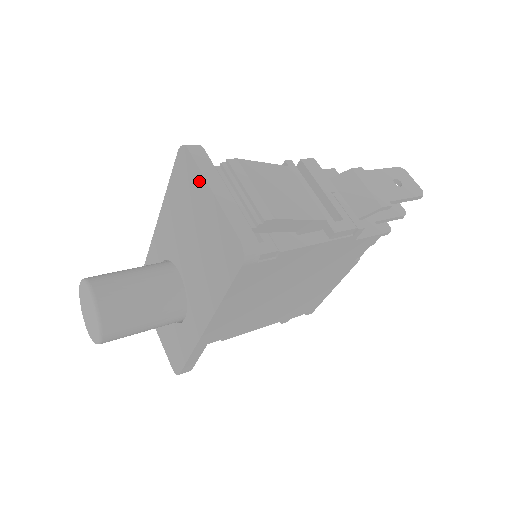
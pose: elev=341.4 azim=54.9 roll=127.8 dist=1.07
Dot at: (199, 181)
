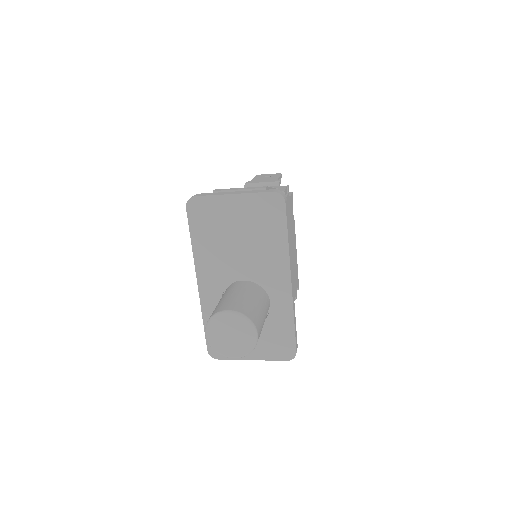
Dot at: (218, 202)
